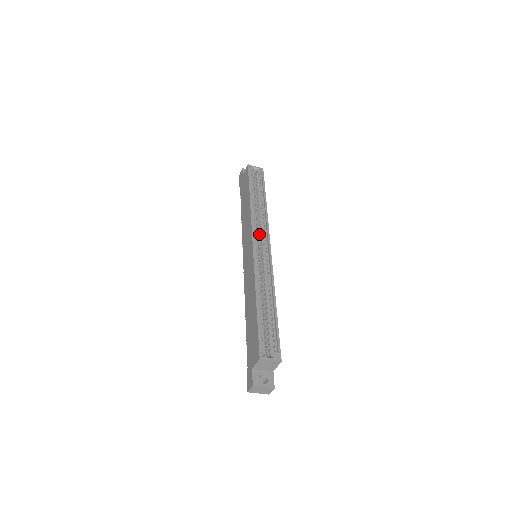
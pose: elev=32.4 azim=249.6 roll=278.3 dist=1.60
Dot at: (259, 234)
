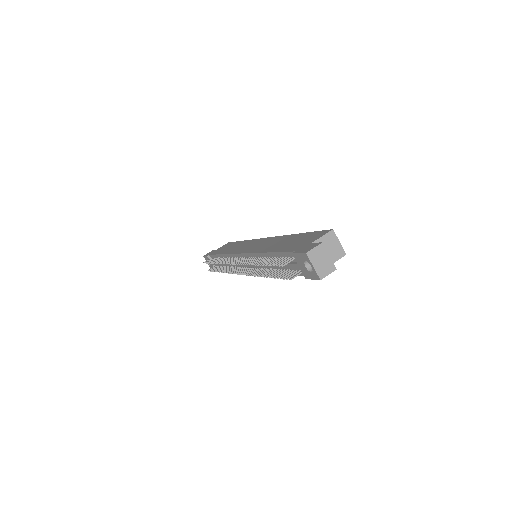
Dot at: occluded
